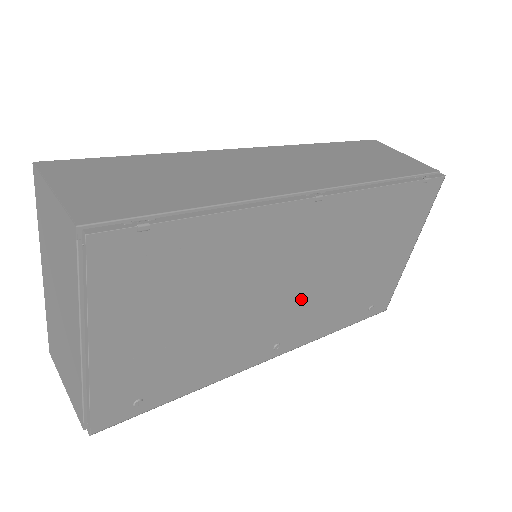
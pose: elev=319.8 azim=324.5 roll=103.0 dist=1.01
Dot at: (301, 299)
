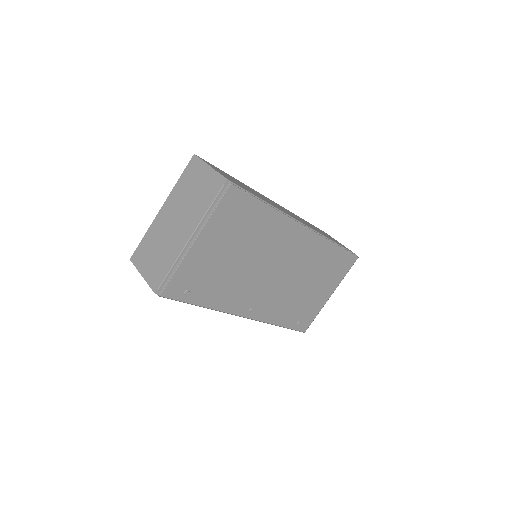
Dot at: (275, 285)
